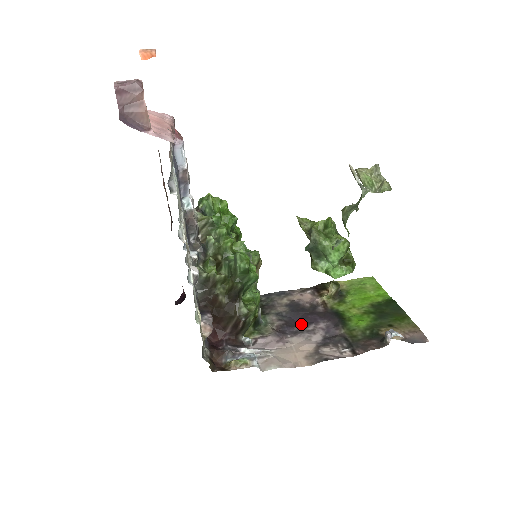
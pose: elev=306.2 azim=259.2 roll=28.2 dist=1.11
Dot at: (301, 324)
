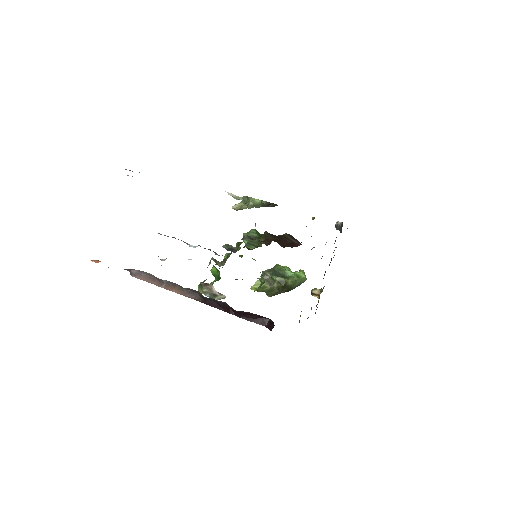
Dot at: occluded
